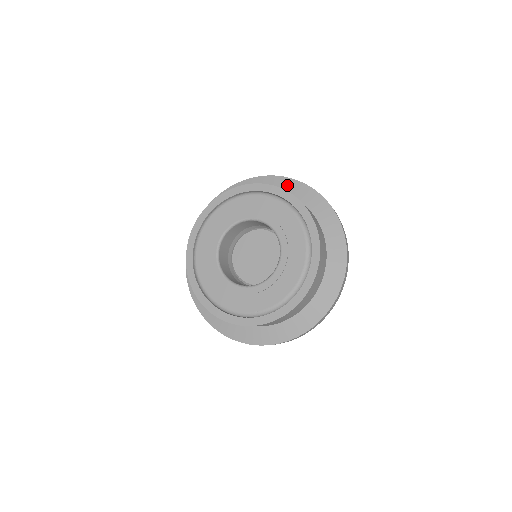
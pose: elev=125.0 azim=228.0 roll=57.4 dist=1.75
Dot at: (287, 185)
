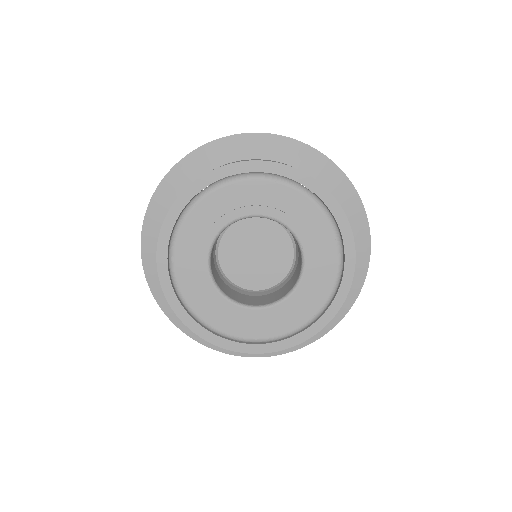
Dot at: (226, 149)
